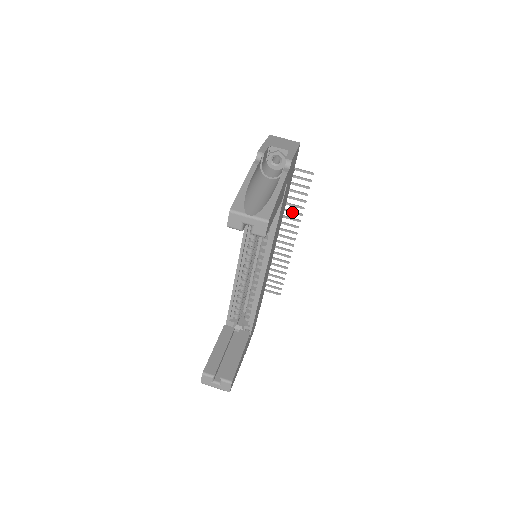
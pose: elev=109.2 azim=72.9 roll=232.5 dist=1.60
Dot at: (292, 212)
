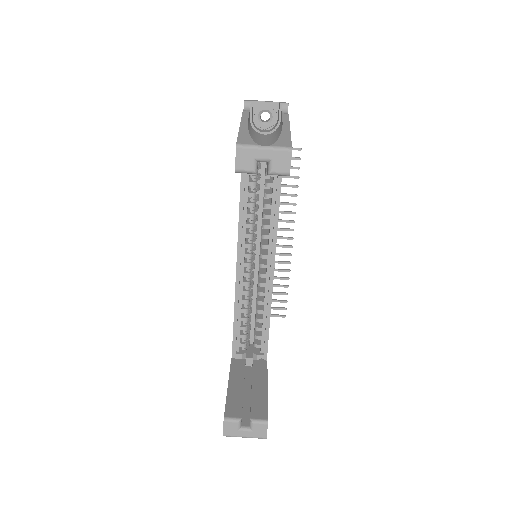
Dot at: (284, 203)
